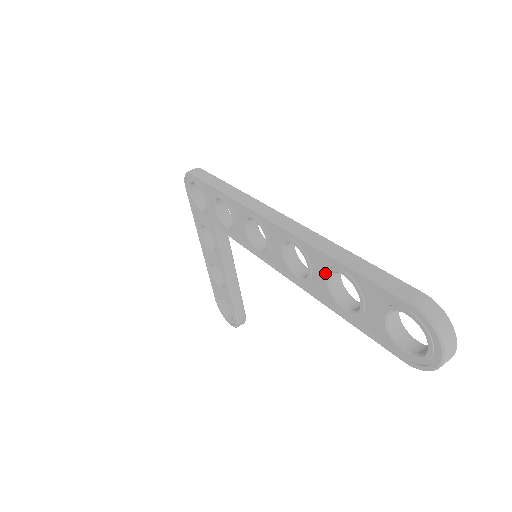
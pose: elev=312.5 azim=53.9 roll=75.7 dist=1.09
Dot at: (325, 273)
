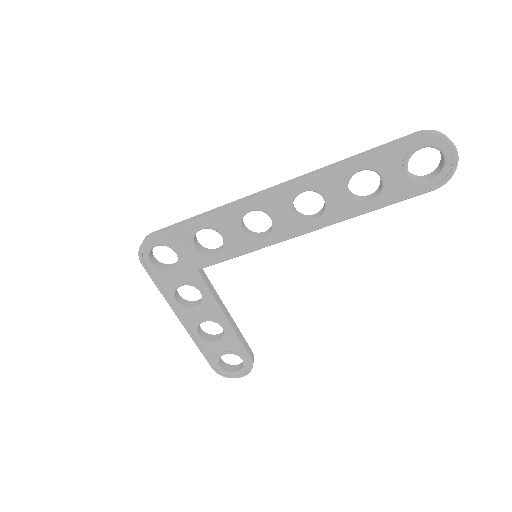
Dot at: (343, 186)
